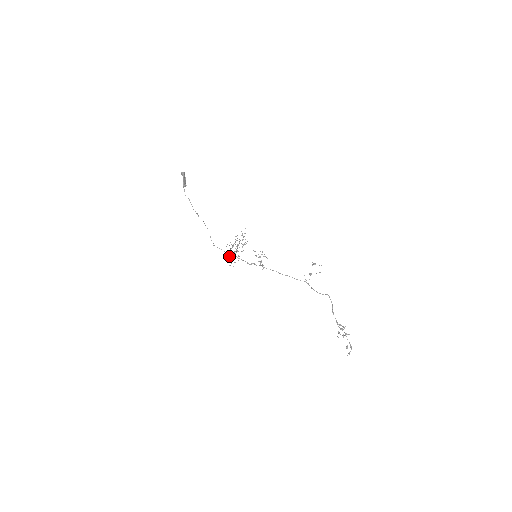
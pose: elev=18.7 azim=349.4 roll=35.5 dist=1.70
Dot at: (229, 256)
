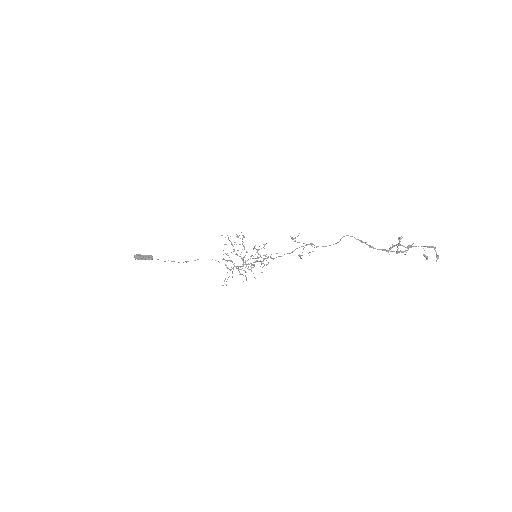
Dot at: occluded
